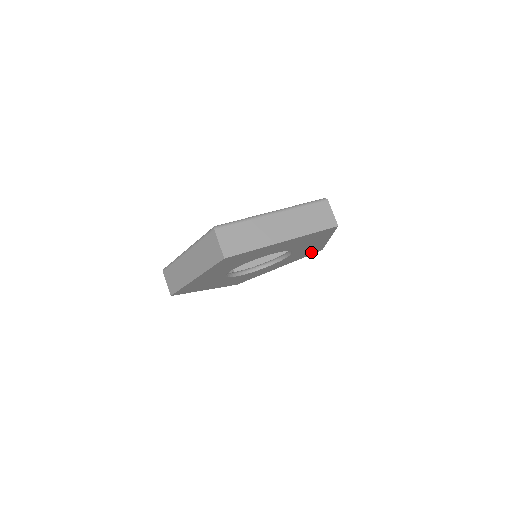
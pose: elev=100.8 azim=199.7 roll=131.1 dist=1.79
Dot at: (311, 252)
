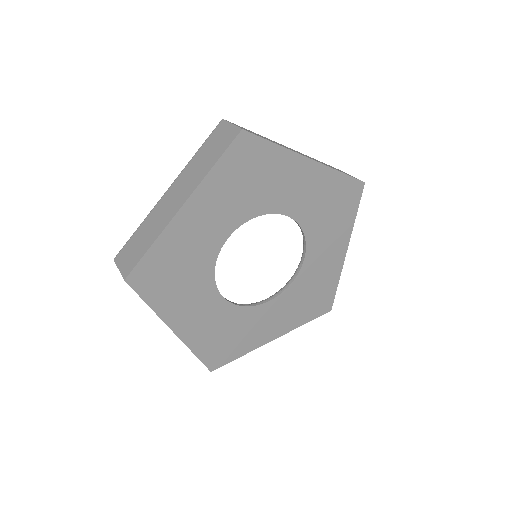
Dot at: (319, 302)
